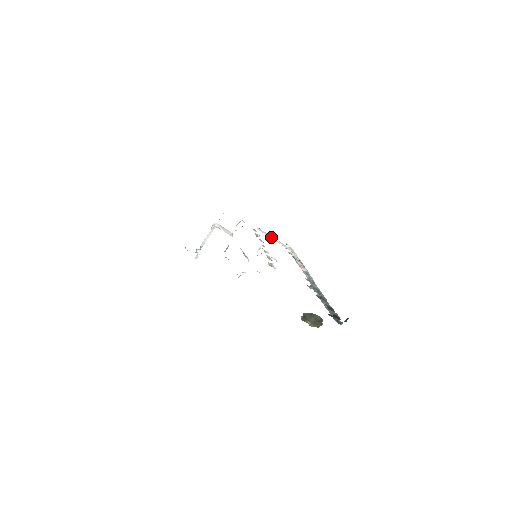
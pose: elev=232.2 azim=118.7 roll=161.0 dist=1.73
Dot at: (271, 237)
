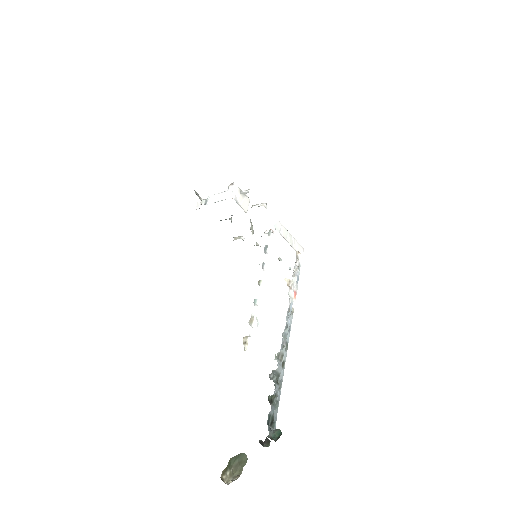
Dot at: (286, 234)
